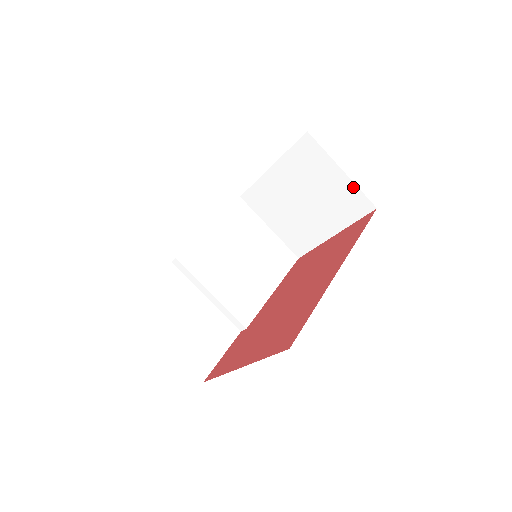
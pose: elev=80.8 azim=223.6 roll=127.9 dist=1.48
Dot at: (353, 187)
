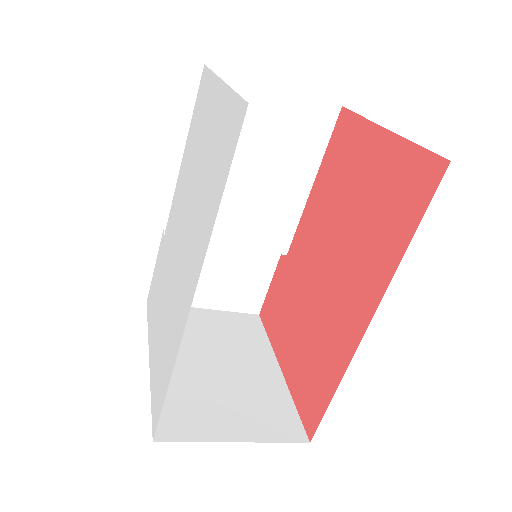
Dot at: occluded
